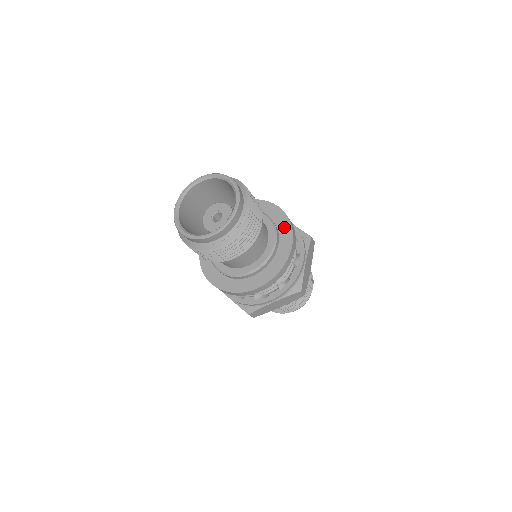
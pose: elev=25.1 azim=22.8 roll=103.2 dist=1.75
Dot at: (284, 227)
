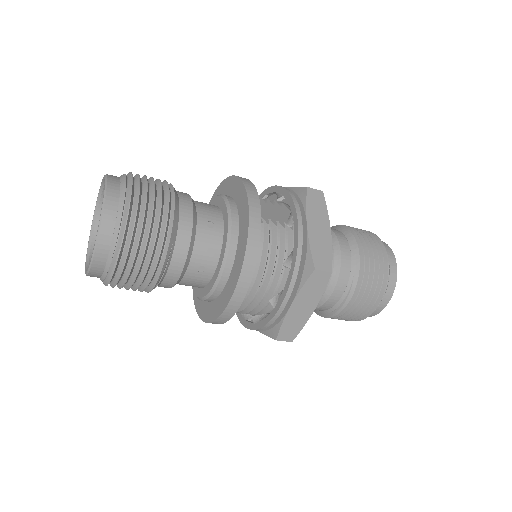
Dot at: (239, 258)
